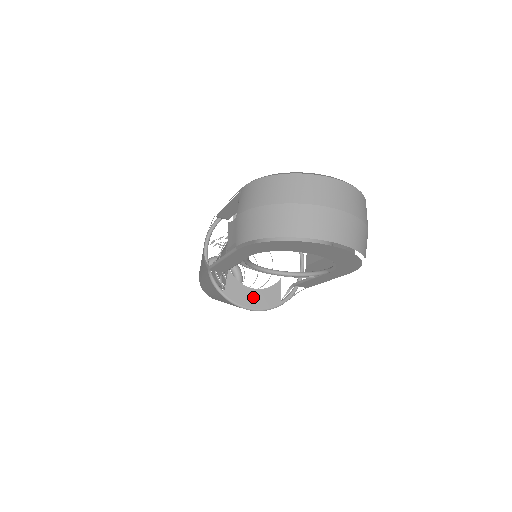
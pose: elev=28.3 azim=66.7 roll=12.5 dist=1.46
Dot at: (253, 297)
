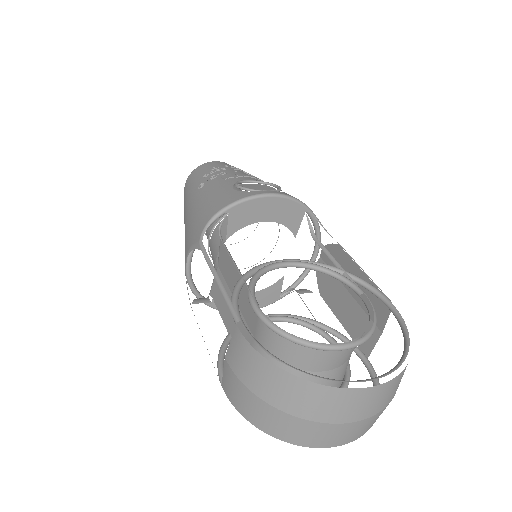
Dot at: occluded
